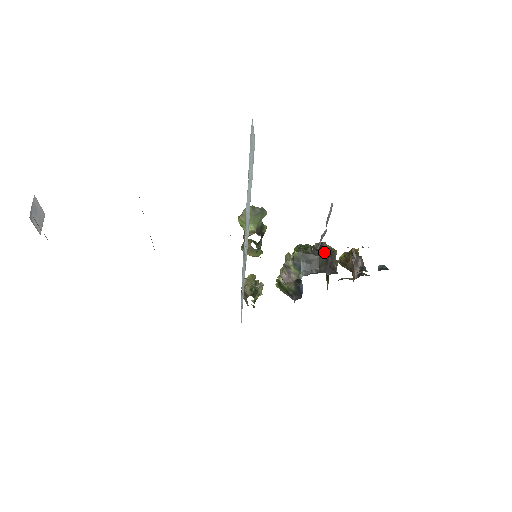
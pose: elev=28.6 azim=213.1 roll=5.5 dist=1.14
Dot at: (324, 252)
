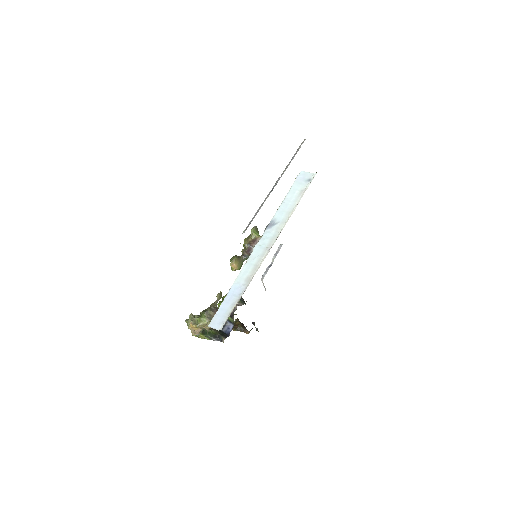
Dot at: occluded
